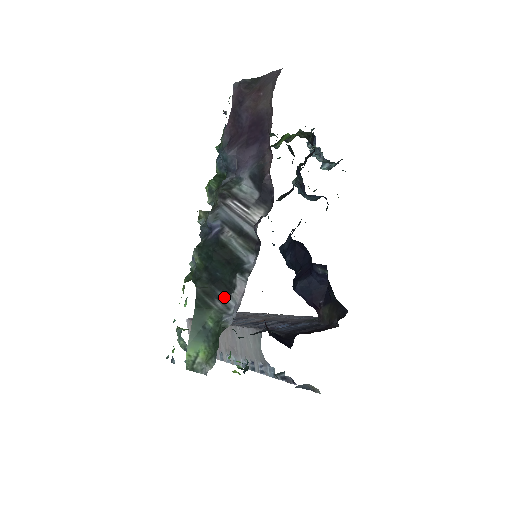
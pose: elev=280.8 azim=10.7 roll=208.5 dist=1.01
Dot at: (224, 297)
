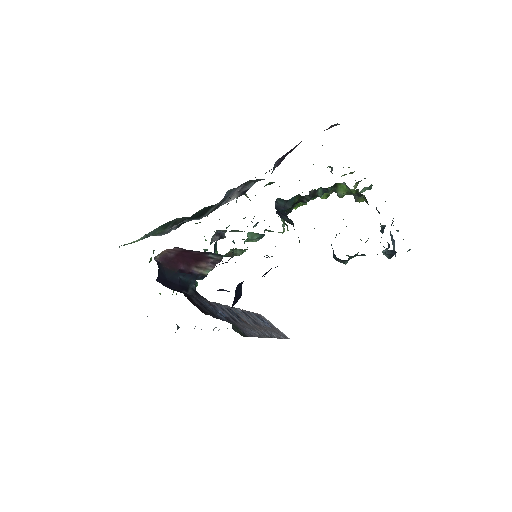
Dot at: (174, 228)
